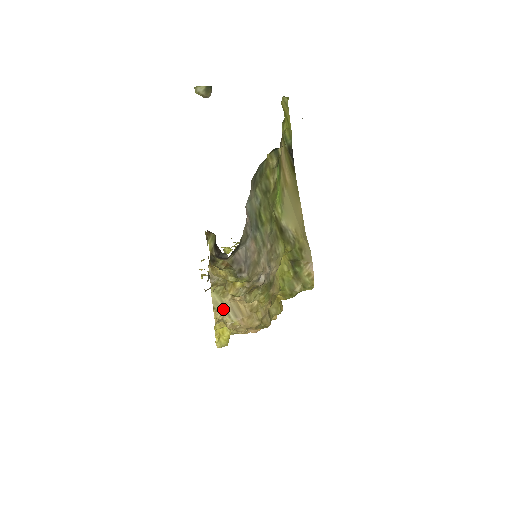
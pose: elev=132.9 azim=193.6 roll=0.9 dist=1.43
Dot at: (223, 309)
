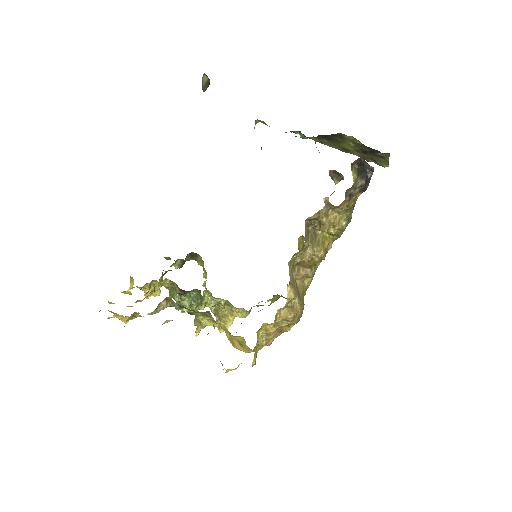
Dot at: (294, 286)
